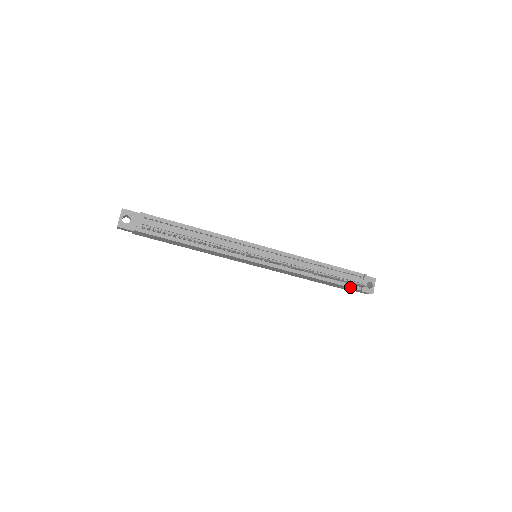
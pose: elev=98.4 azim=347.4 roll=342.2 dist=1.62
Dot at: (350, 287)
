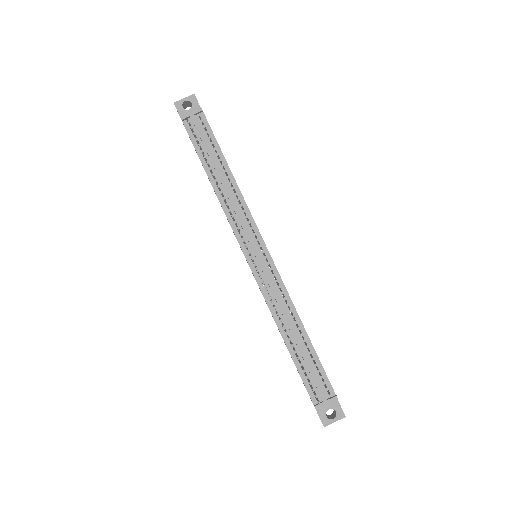
Dot at: (307, 388)
